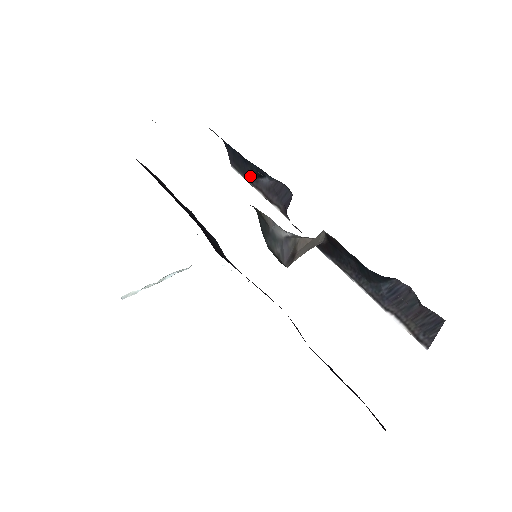
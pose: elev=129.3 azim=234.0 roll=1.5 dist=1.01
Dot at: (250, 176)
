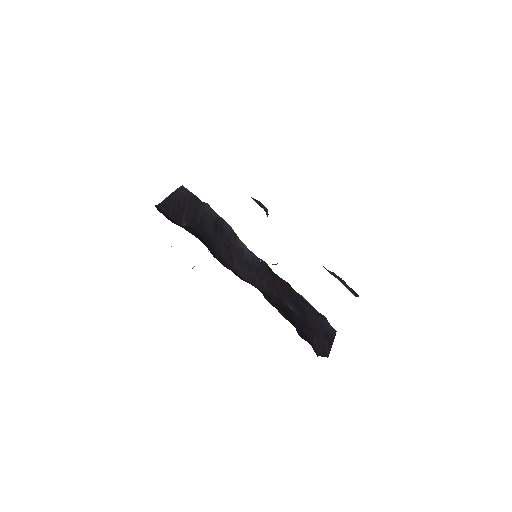
Dot at: occluded
